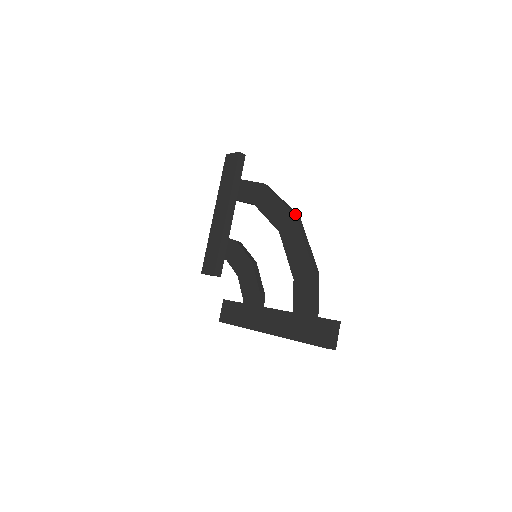
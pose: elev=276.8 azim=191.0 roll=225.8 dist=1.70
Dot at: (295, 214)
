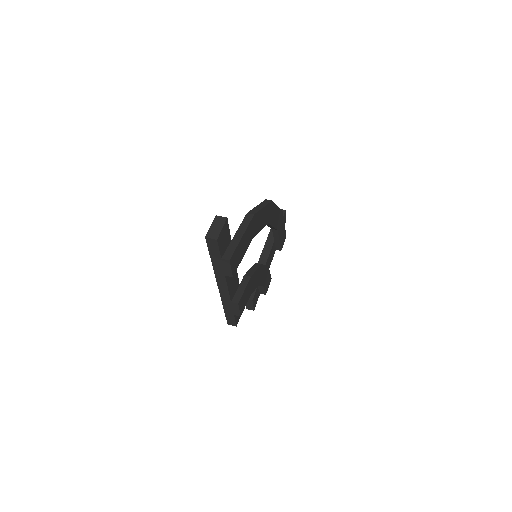
Dot at: occluded
